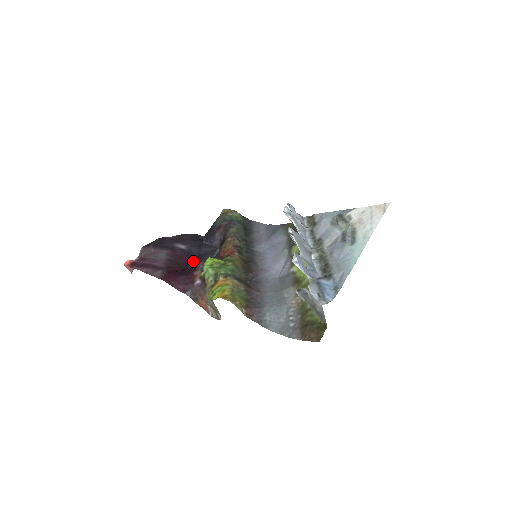
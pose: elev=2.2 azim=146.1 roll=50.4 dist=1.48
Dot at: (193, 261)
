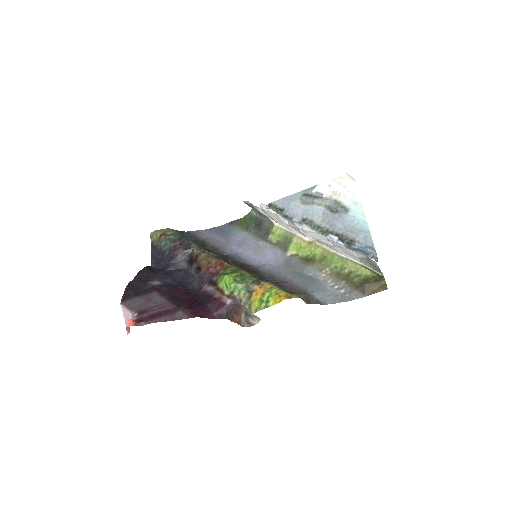
Dot at: (182, 290)
